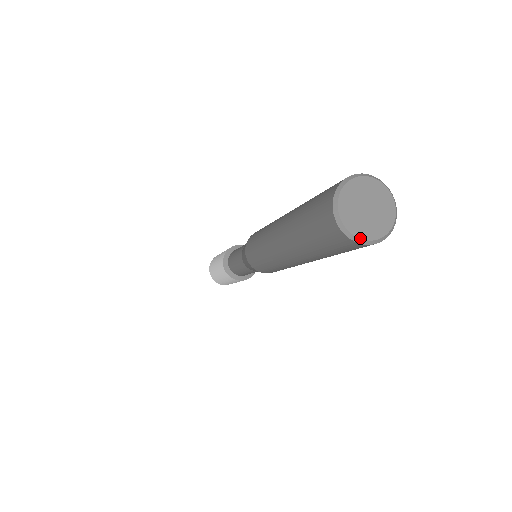
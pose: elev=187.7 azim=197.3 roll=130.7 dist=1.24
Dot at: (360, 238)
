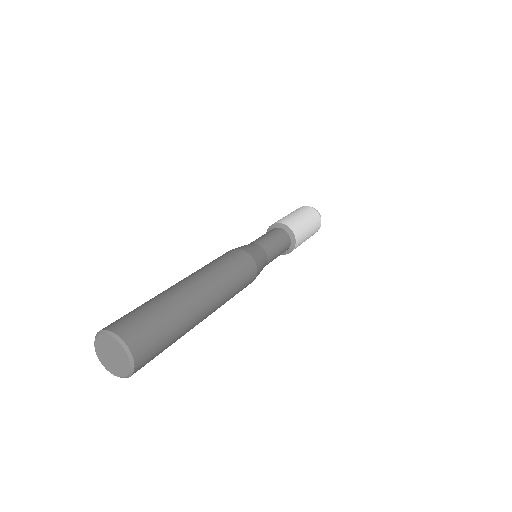
Dot at: (104, 366)
